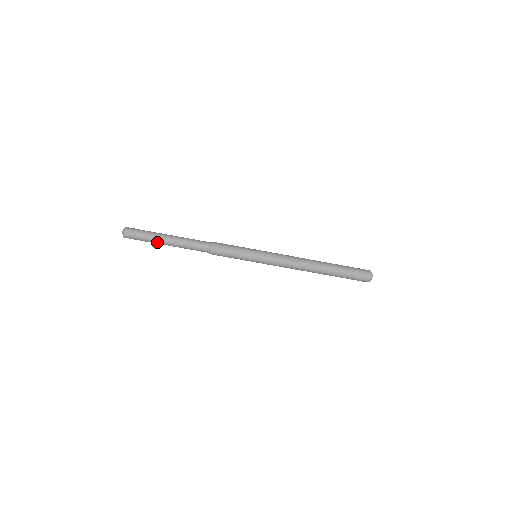
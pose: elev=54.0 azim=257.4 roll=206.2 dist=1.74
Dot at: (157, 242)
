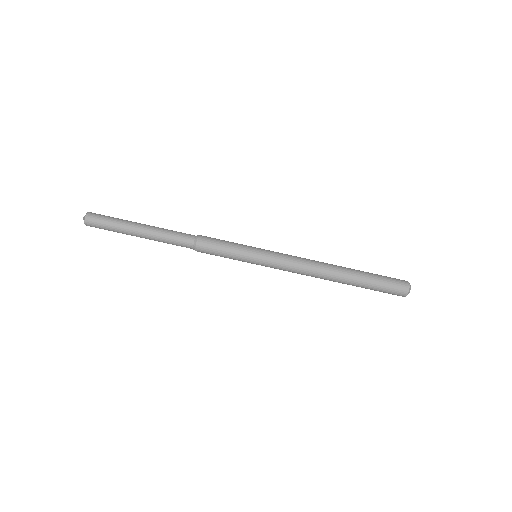
Dot at: (128, 234)
